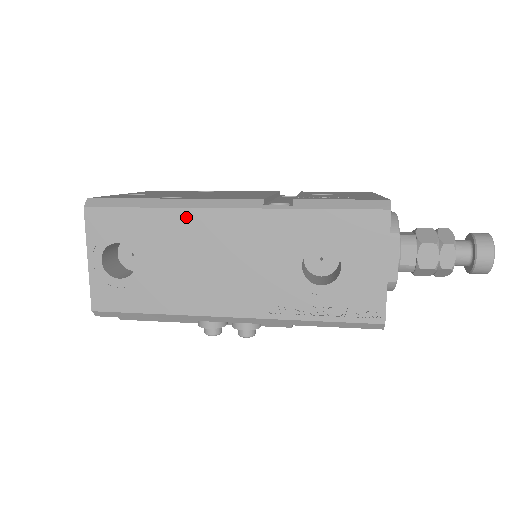
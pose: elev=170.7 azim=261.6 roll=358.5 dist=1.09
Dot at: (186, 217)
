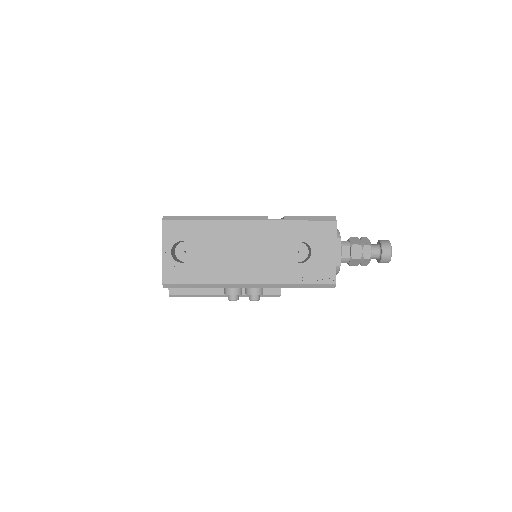
Dot at: (224, 225)
